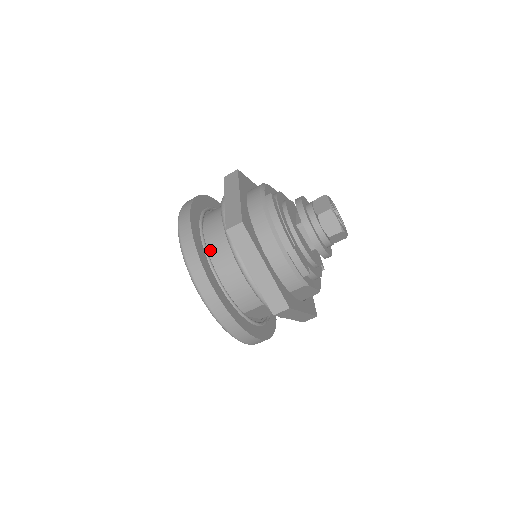
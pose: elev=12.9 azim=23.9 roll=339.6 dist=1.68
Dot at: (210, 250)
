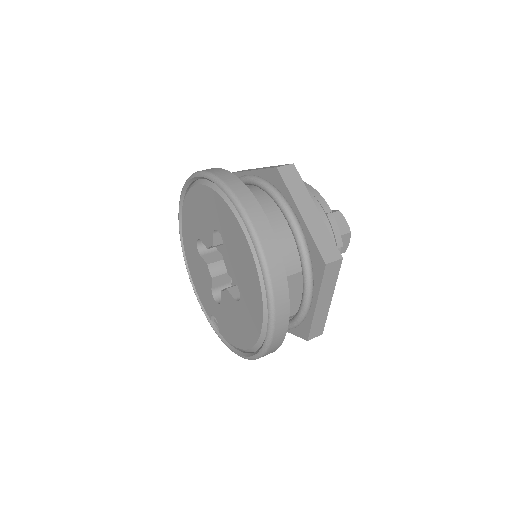
Dot at: occluded
